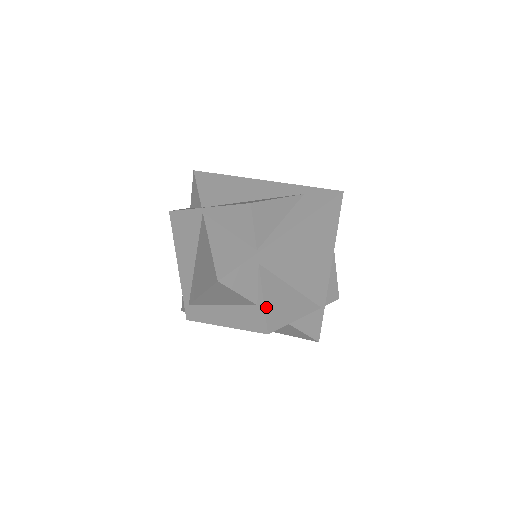
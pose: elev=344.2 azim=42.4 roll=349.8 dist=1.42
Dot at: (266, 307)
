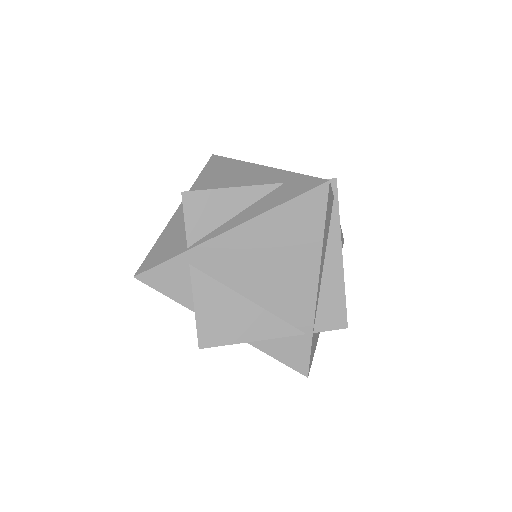
Dot at: (198, 317)
